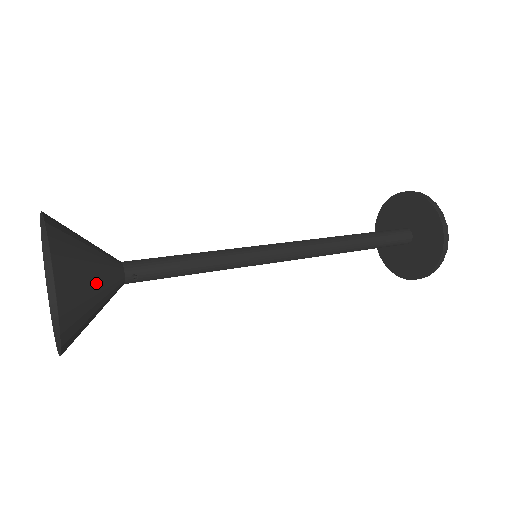
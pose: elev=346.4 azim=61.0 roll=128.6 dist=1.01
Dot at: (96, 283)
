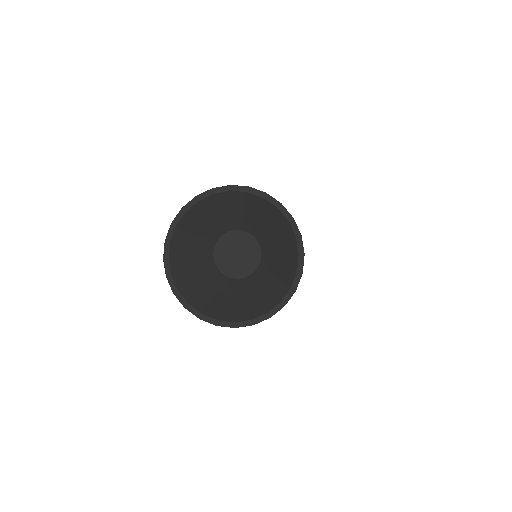
Dot at: (262, 229)
